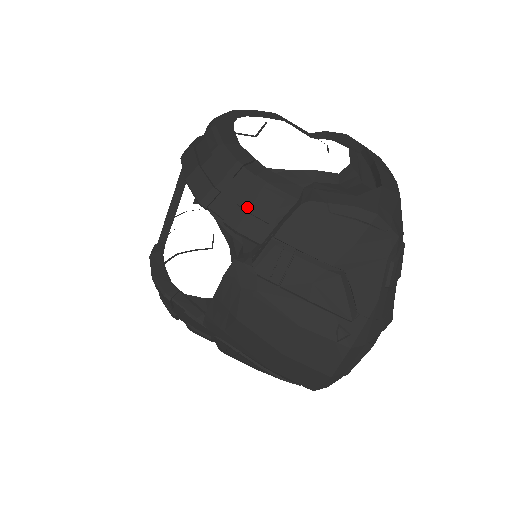
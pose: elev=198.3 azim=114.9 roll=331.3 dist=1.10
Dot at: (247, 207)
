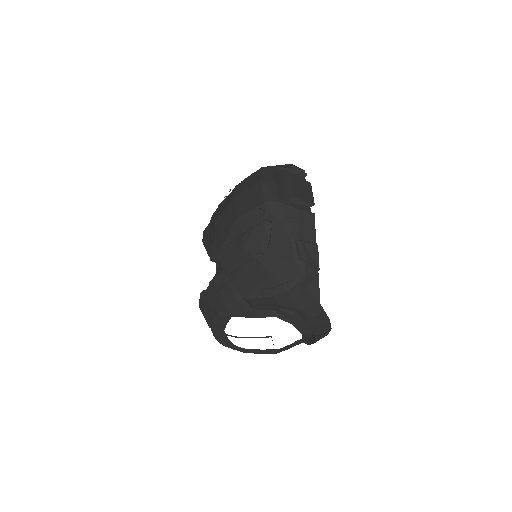
Dot at: occluded
